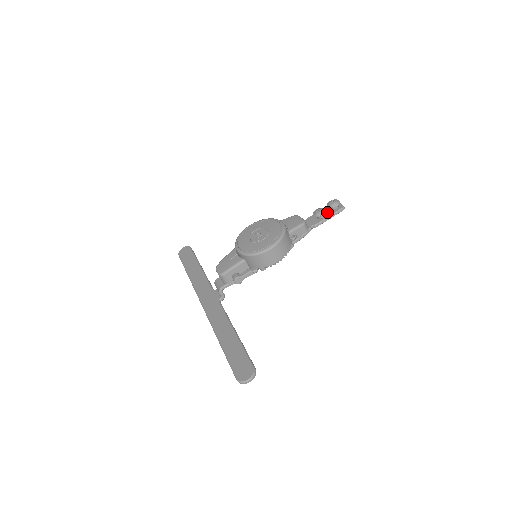
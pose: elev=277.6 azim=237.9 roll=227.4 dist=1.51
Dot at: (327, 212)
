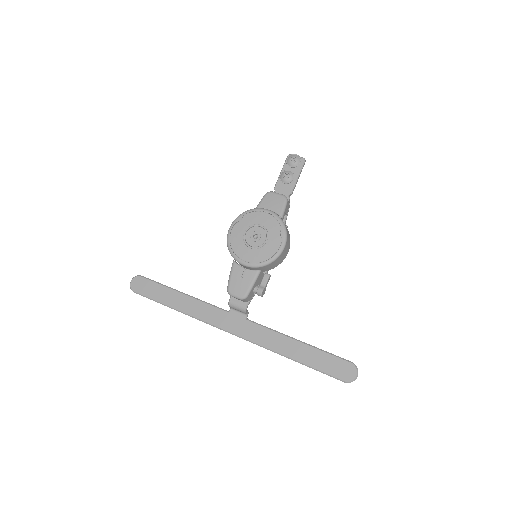
Dot at: (292, 172)
